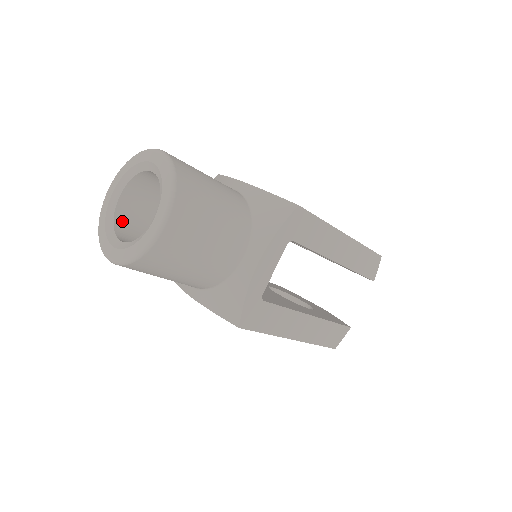
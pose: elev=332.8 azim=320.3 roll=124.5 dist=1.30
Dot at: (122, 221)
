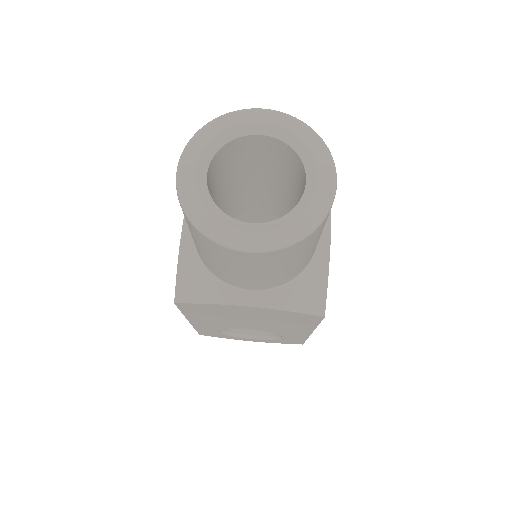
Dot at: occluded
